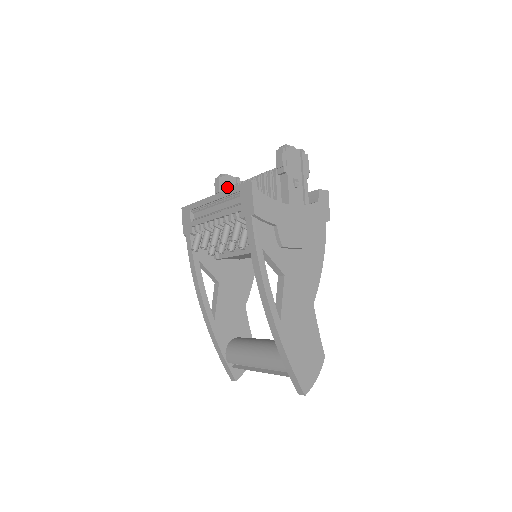
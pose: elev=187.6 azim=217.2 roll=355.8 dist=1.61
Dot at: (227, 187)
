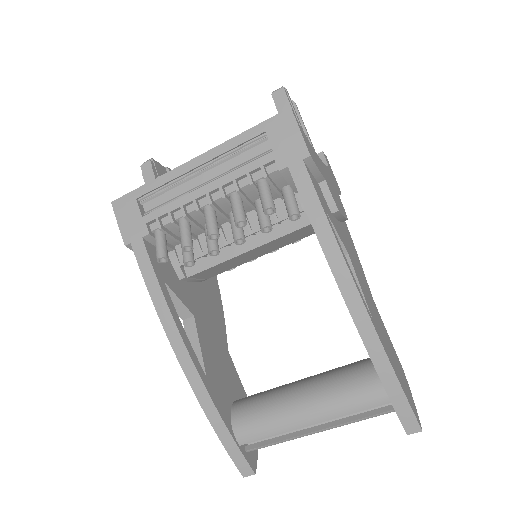
Dot at: occluded
